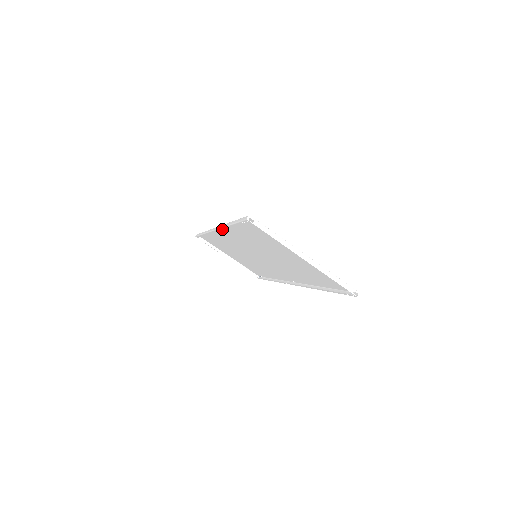
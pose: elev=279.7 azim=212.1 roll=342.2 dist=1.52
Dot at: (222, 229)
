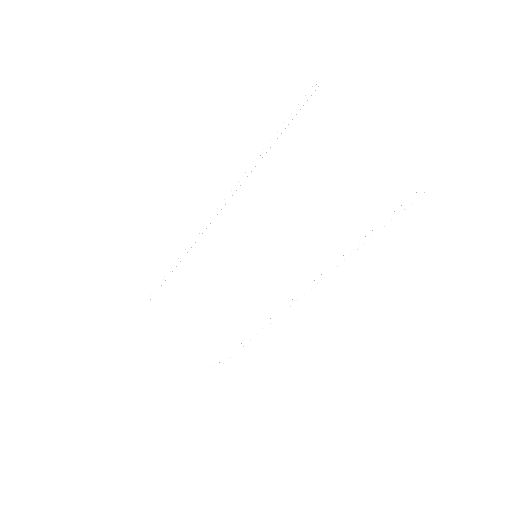
Dot at: (240, 183)
